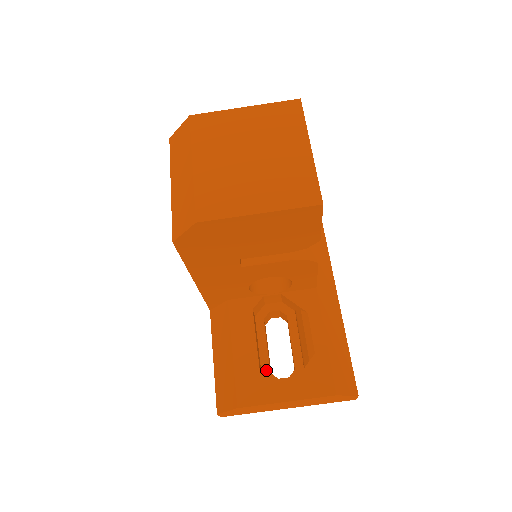
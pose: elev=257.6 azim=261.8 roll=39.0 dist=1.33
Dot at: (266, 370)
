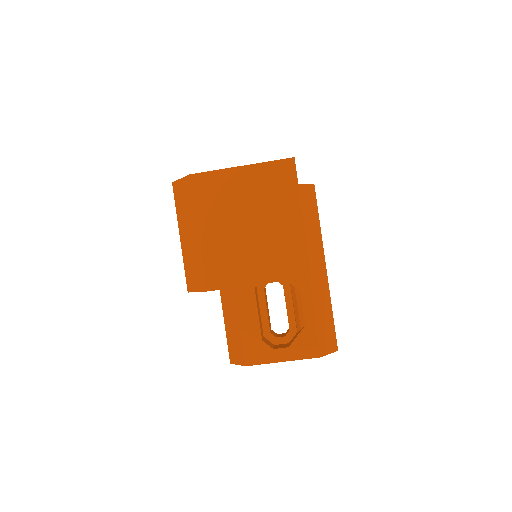
Dot at: (267, 331)
